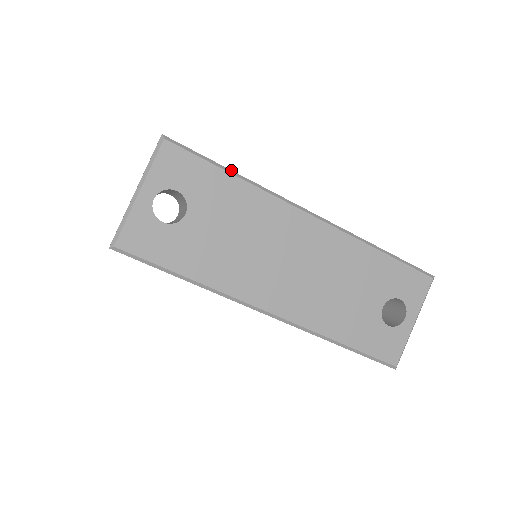
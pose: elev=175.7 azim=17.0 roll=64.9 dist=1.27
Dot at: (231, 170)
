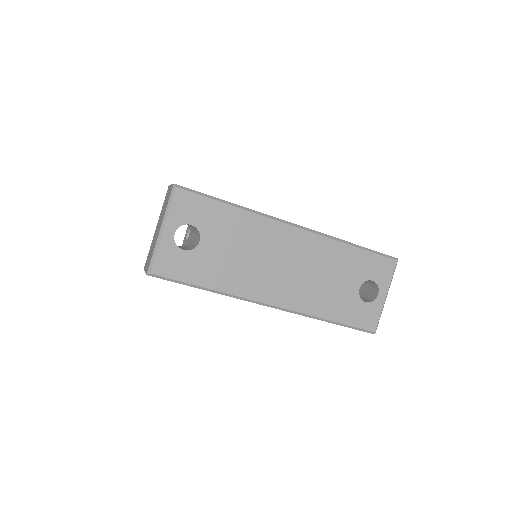
Dot at: (229, 202)
